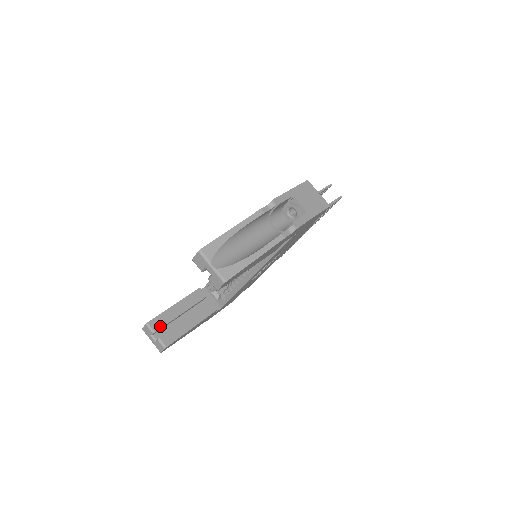
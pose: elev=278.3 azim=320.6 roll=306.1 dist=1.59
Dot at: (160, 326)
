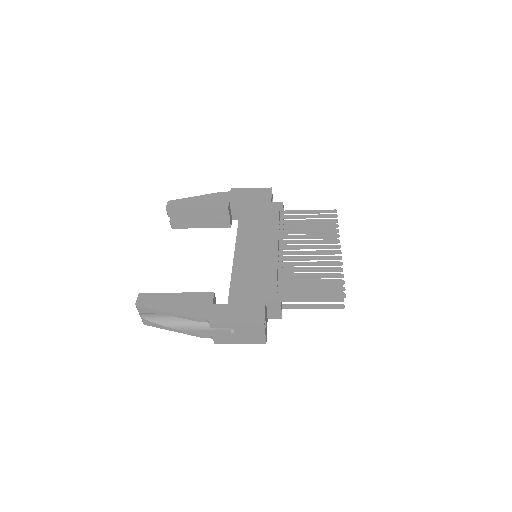
Dot at: (175, 216)
